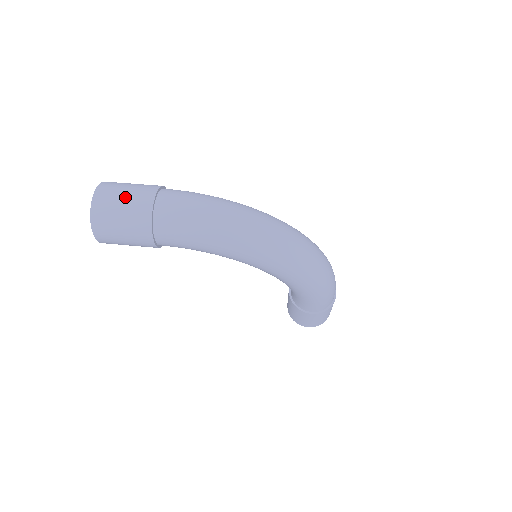
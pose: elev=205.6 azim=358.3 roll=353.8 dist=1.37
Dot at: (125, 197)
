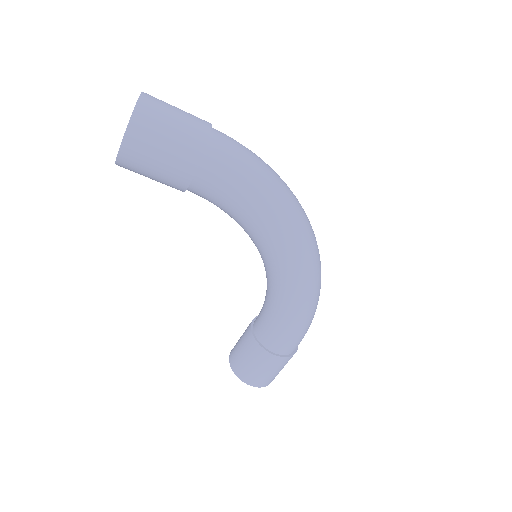
Dot at: (179, 110)
